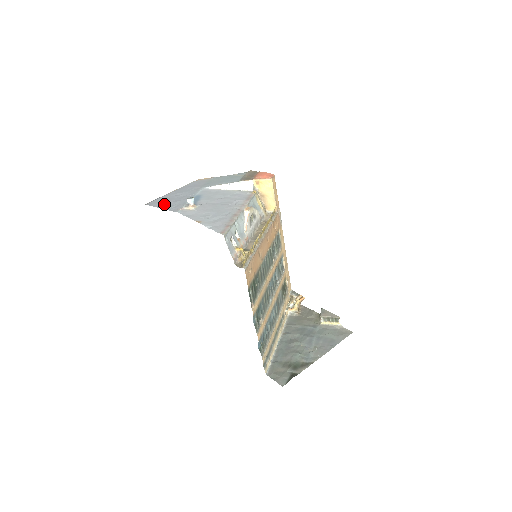
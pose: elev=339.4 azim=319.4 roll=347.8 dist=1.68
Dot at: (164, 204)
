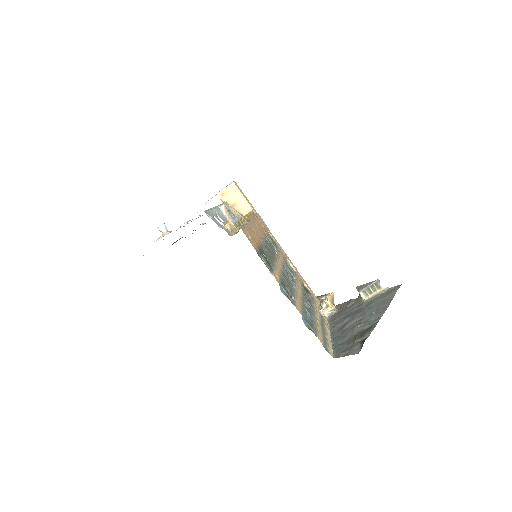
Dot at: occluded
